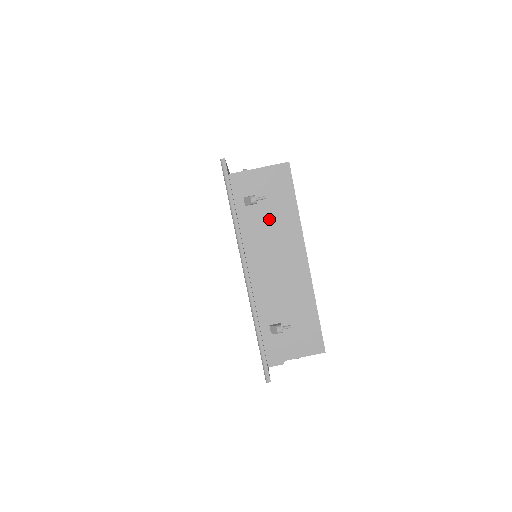
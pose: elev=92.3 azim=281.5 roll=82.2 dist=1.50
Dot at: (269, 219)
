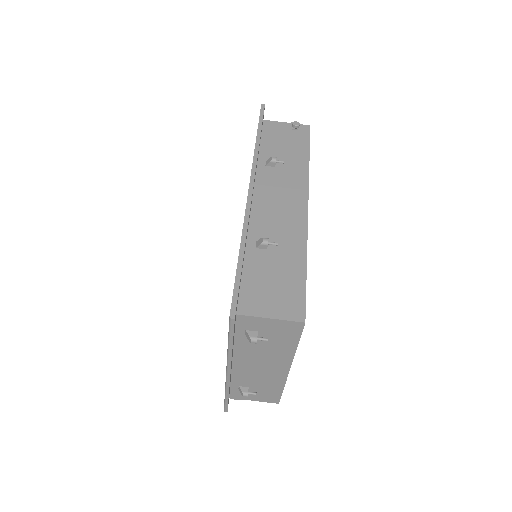
Dot at: (265, 346)
